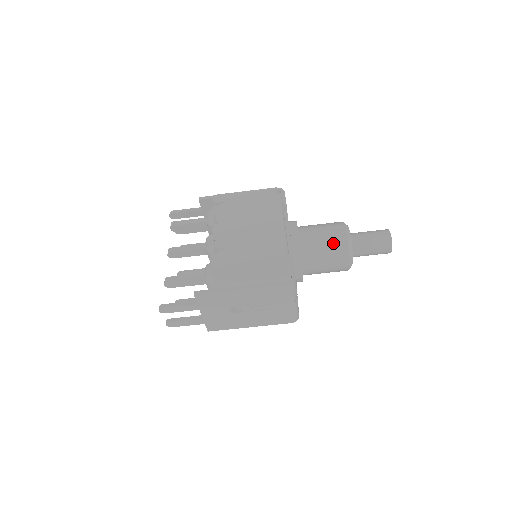
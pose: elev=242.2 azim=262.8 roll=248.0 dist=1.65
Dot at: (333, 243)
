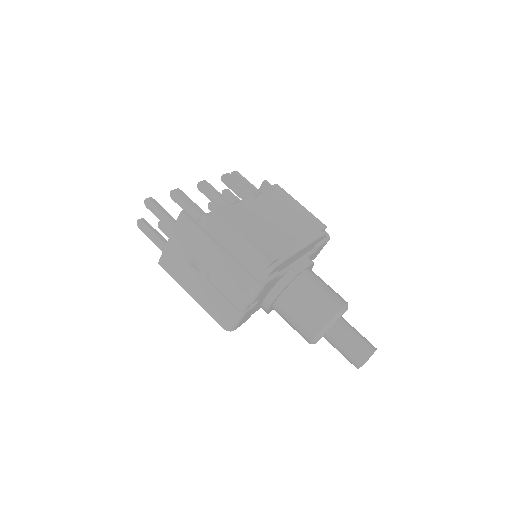
Dot at: (323, 303)
